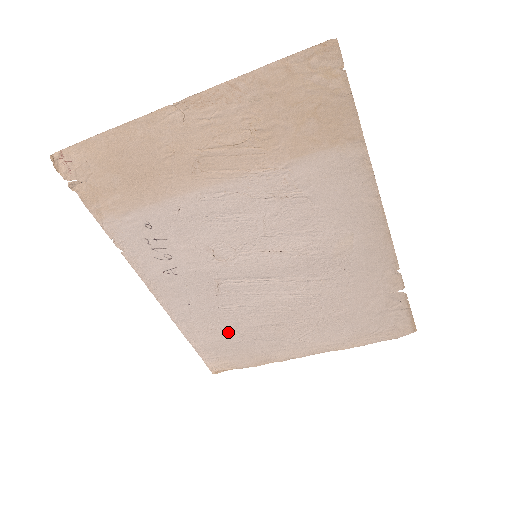
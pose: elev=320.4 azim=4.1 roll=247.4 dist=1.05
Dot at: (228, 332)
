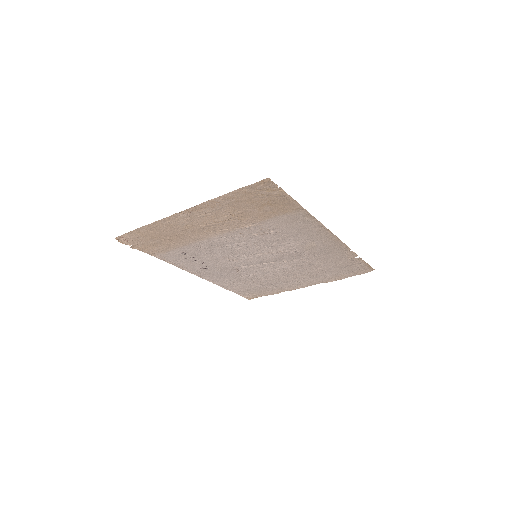
Dot at: (251, 284)
